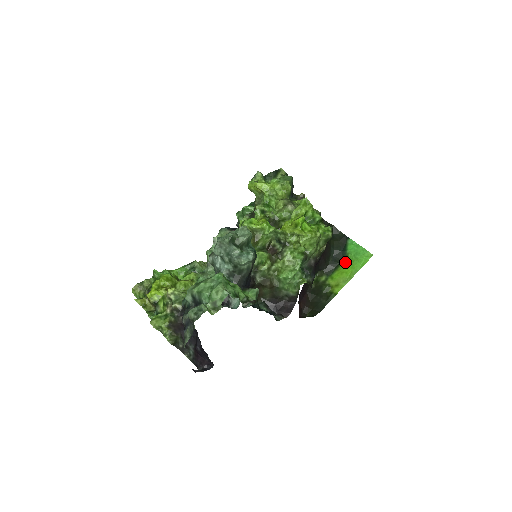
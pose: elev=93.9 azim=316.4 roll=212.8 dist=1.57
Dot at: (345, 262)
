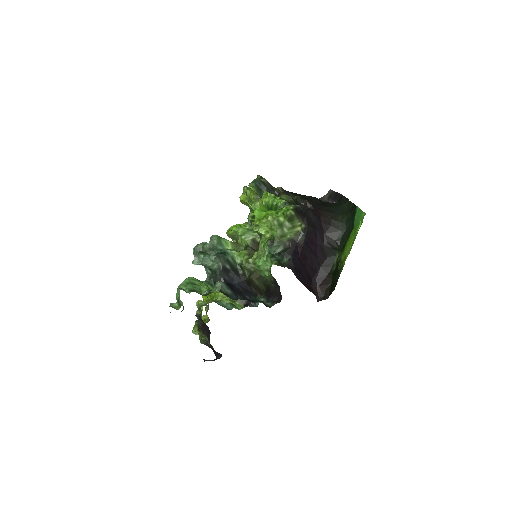
Dot at: (351, 232)
